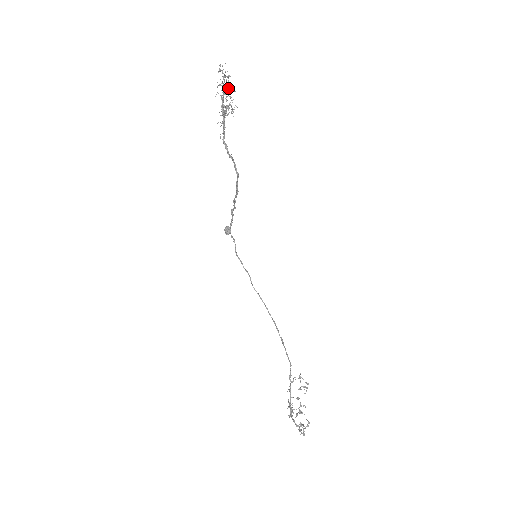
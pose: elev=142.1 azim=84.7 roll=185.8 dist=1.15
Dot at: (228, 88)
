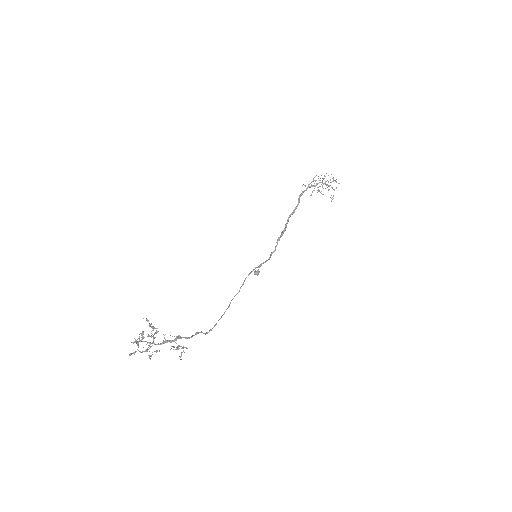
Dot at: occluded
